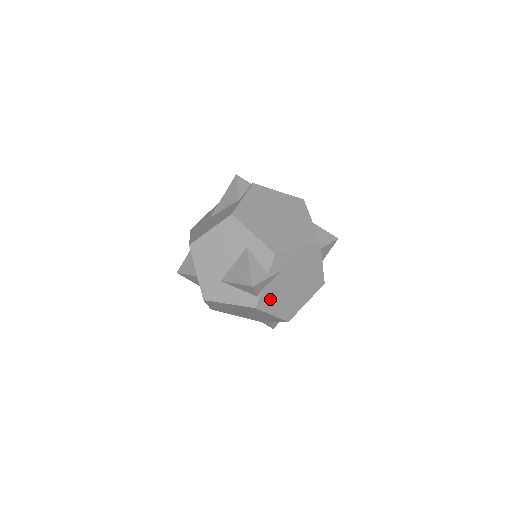
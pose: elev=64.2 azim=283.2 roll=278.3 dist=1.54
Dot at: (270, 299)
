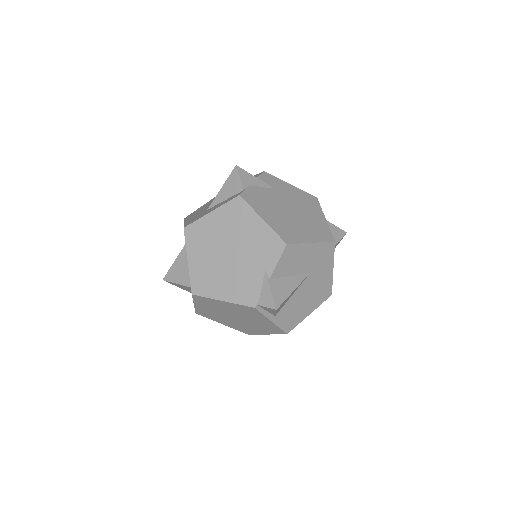
Dot at: (259, 202)
